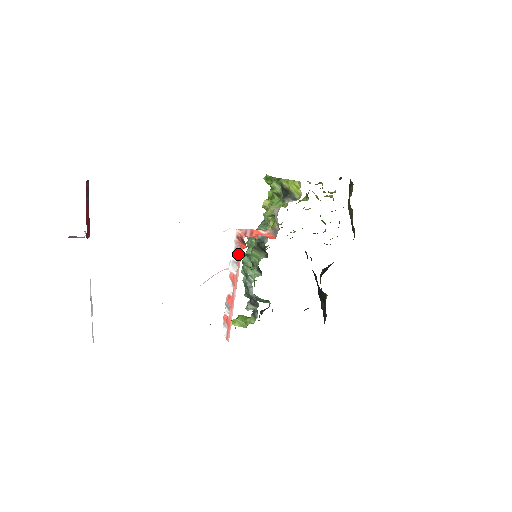
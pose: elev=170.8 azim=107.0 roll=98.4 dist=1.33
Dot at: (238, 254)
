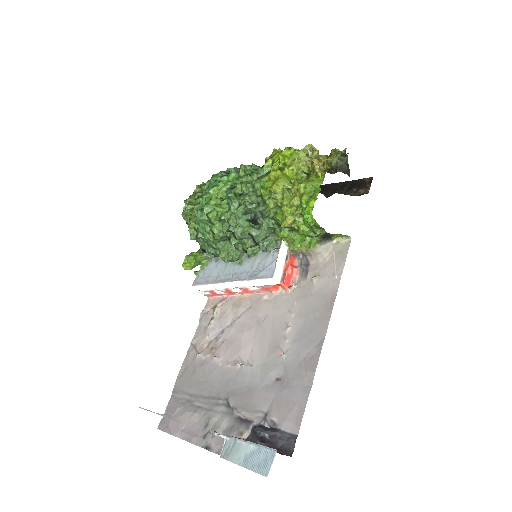
Dot at: (268, 289)
